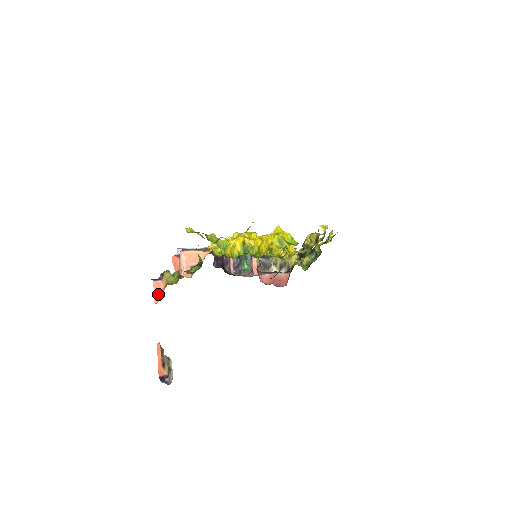
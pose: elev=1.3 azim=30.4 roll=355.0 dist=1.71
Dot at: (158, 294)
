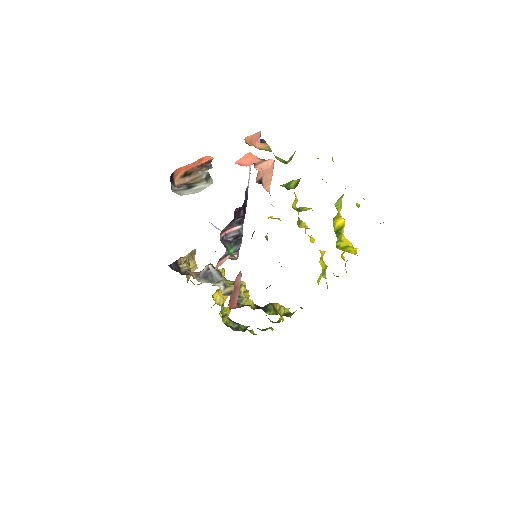
Dot at: (250, 141)
